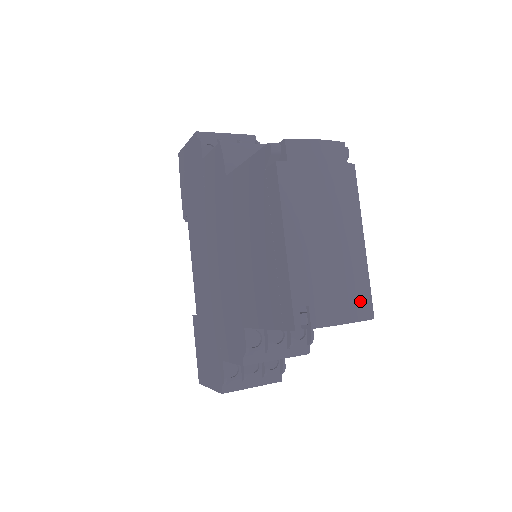
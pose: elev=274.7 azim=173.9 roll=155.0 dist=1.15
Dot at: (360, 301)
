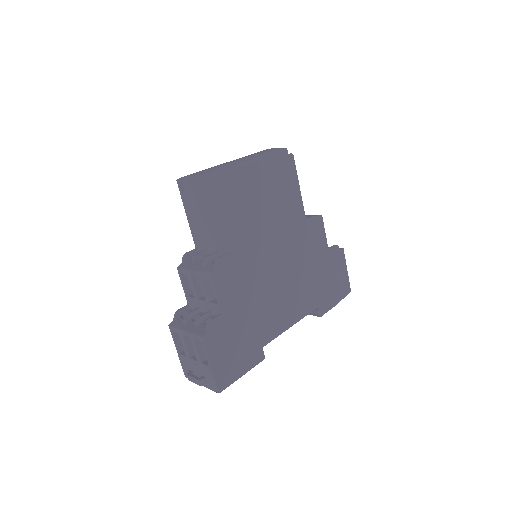
Dot at: (214, 172)
